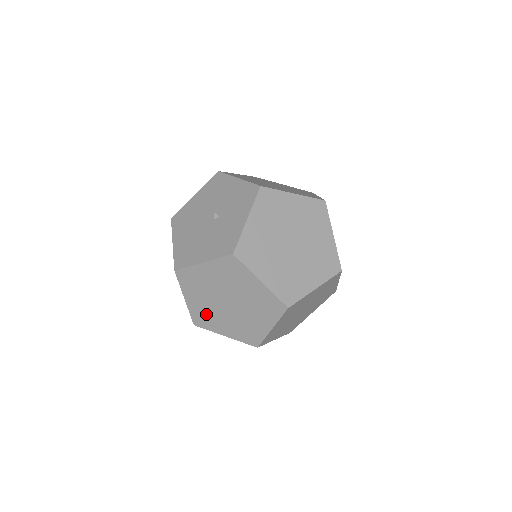
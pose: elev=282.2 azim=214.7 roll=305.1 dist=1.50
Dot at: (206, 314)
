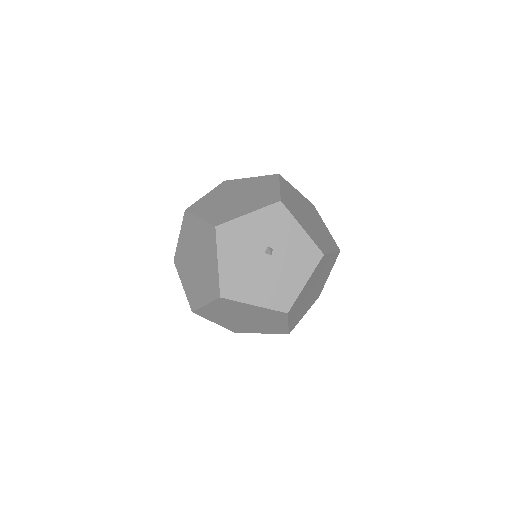
Dot at: (298, 316)
